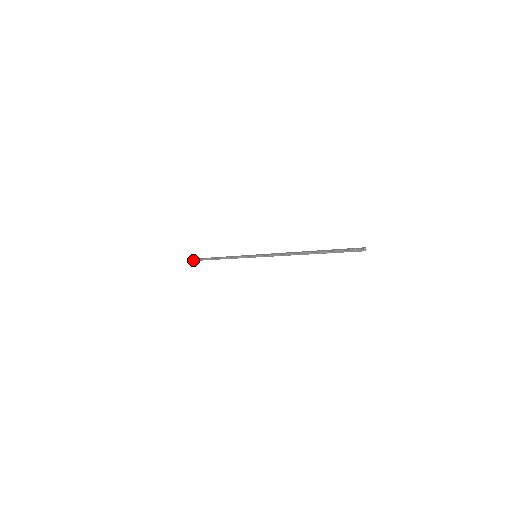
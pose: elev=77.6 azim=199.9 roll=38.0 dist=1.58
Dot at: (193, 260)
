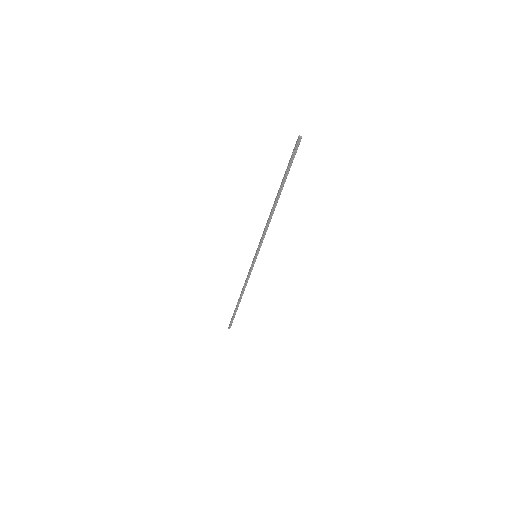
Dot at: (230, 326)
